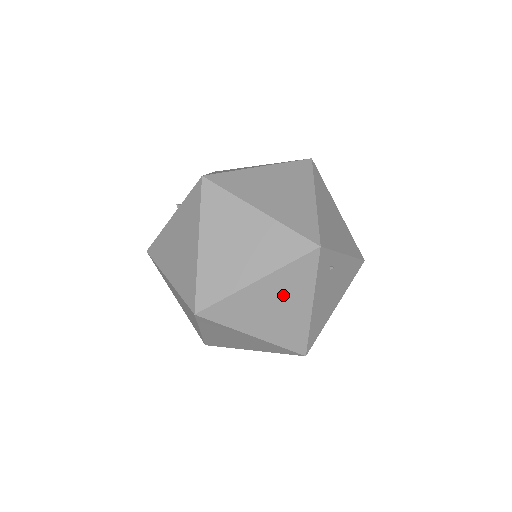
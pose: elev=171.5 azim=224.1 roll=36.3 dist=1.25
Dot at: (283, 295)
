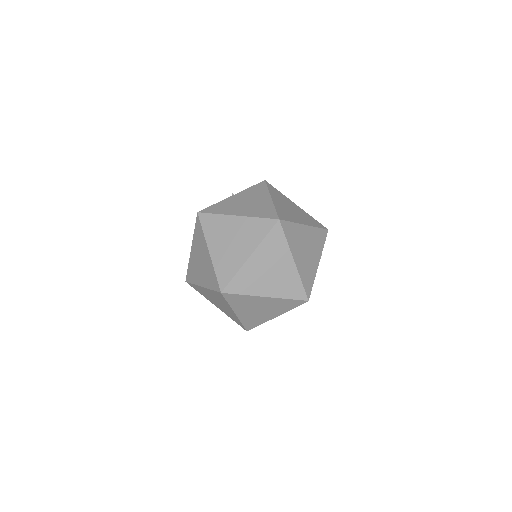
Dot at: (311, 245)
